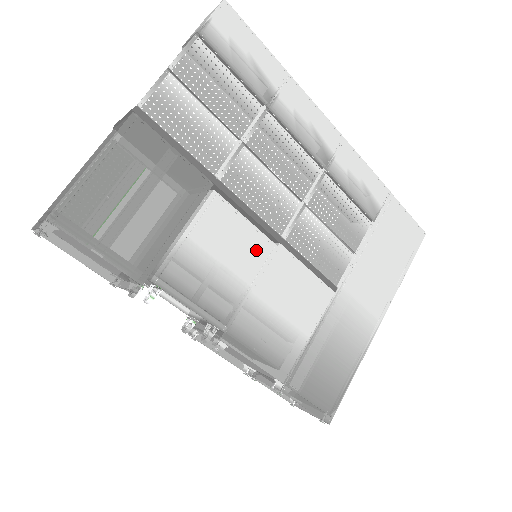
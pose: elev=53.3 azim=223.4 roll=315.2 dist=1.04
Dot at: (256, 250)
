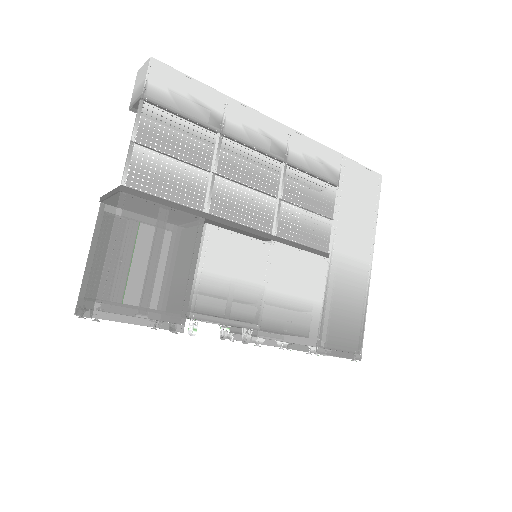
Dot at: (257, 255)
